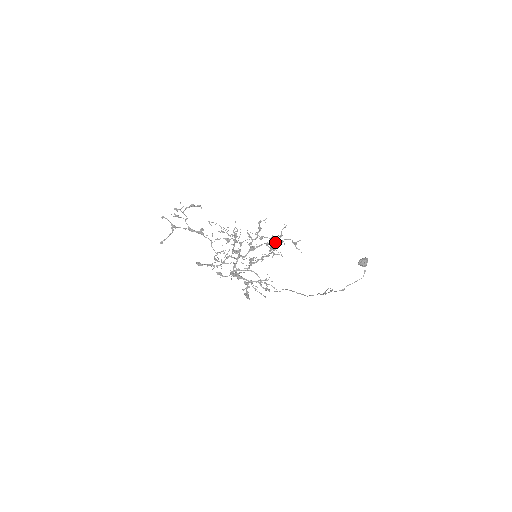
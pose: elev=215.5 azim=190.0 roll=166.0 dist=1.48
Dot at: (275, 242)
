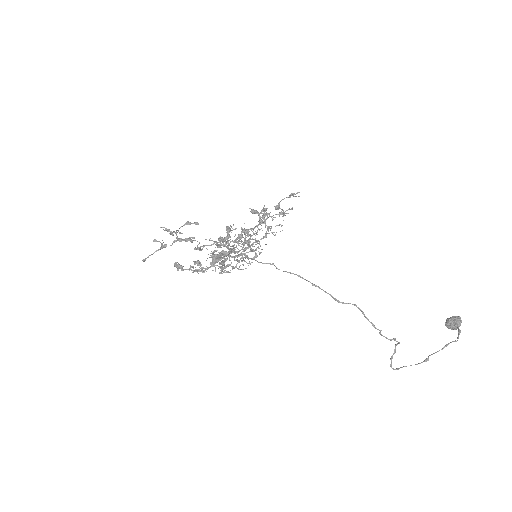
Dot at: (273, 217)
